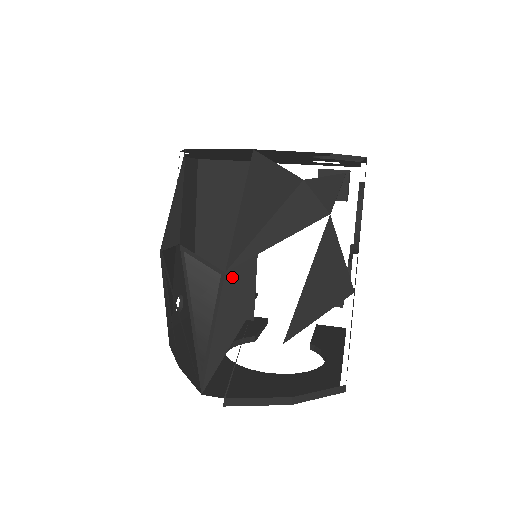
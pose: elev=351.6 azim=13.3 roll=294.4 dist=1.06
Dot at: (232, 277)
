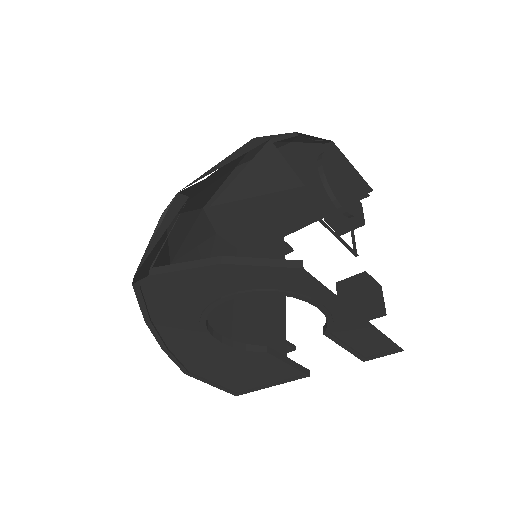
Dot at: (264, 329)
